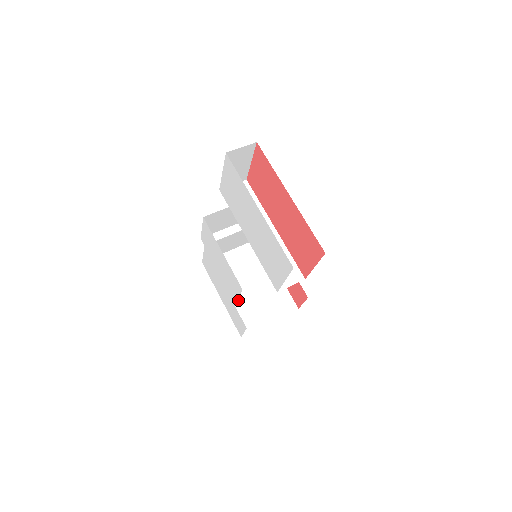
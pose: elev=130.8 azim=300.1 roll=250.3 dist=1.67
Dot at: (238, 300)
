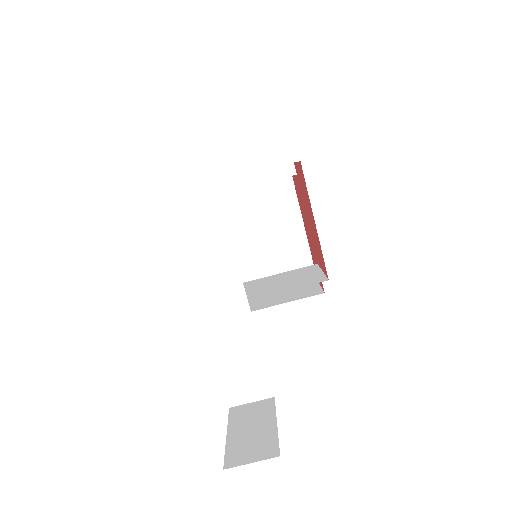
Dot at: (244, 255)
